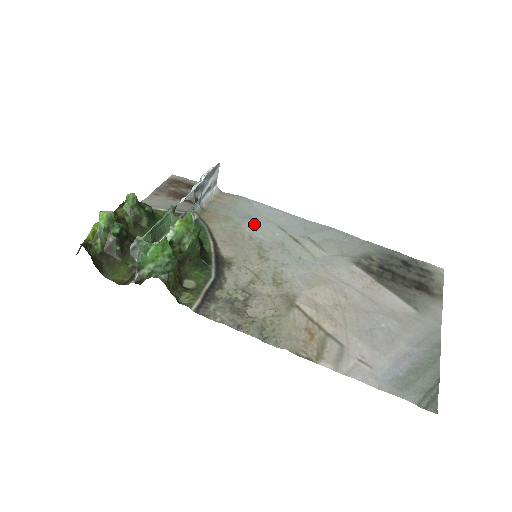
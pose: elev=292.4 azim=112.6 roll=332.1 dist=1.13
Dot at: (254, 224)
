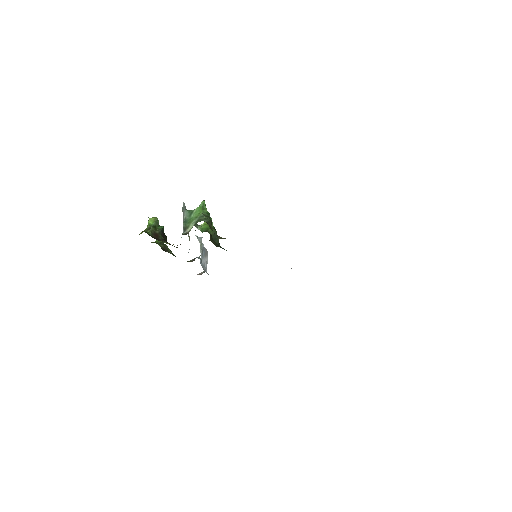
Dot at: occluded
